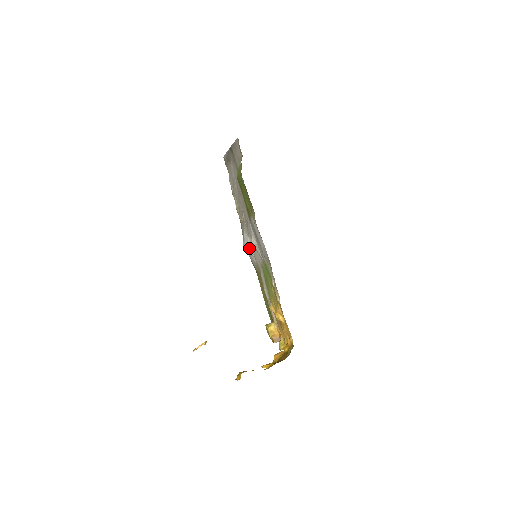
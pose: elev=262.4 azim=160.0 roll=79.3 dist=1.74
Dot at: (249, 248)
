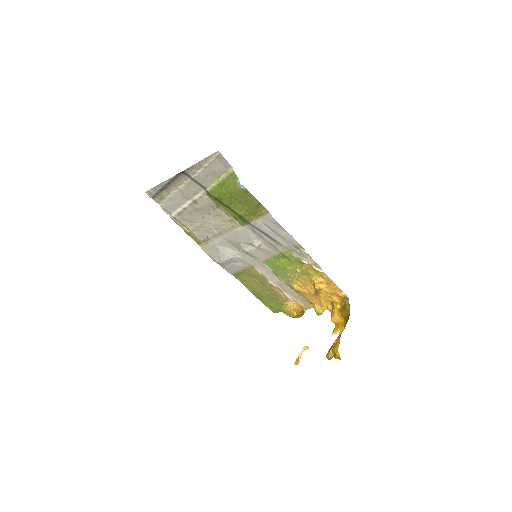
Dot at: (234, 257)
